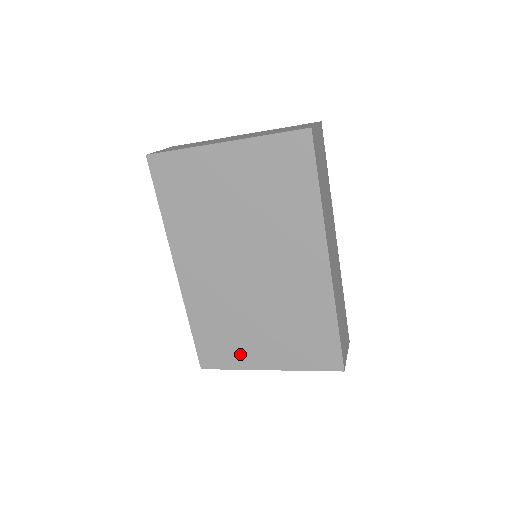
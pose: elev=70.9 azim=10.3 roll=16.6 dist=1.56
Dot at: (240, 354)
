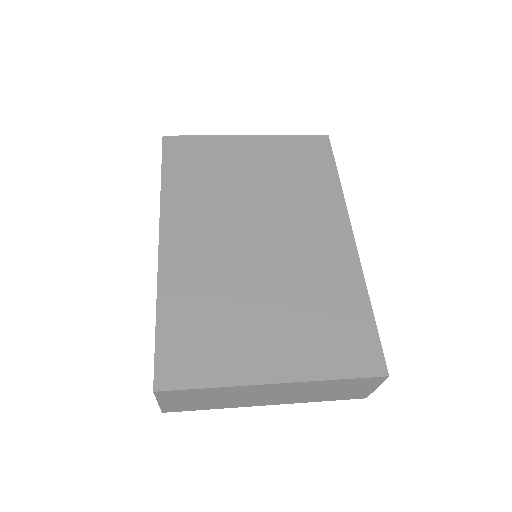
Dot at: (230, 358)
